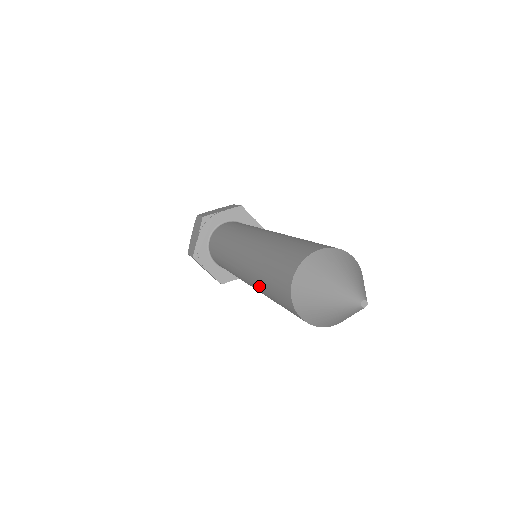
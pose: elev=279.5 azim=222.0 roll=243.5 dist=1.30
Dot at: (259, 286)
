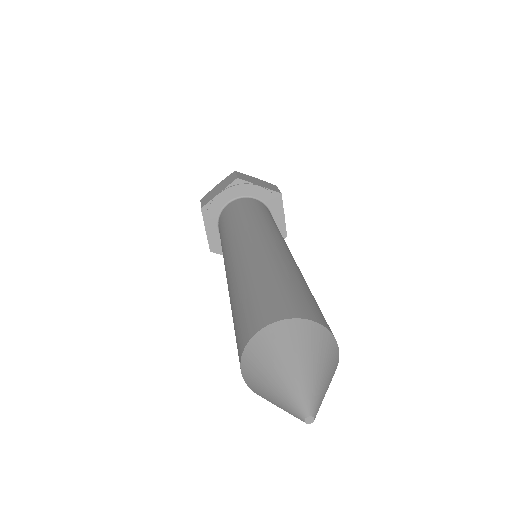
Dot at: occluded
